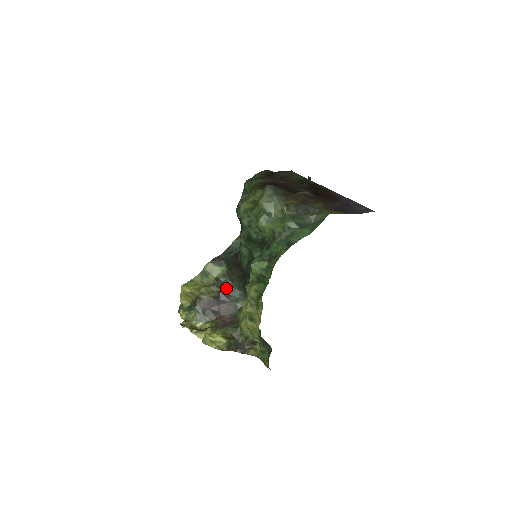
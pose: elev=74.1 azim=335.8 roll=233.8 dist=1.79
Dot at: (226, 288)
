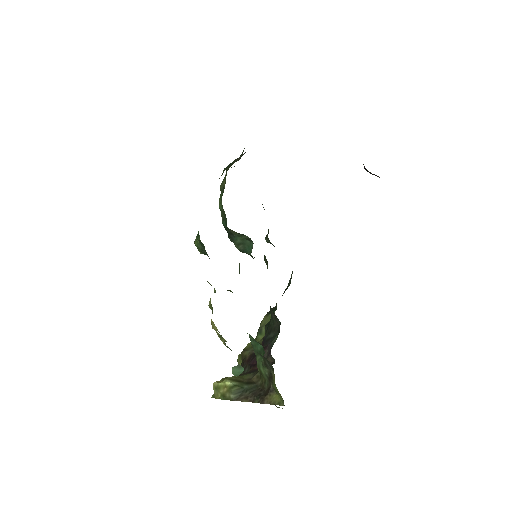
Dot at: (269, 331)
